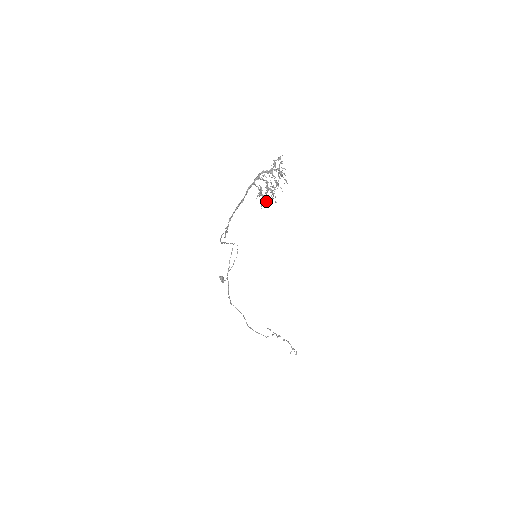
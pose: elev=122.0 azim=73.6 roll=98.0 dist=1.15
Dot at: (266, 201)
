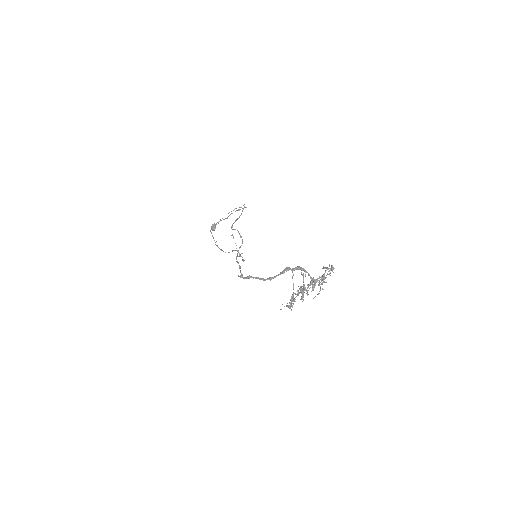
Dot at: occluded
